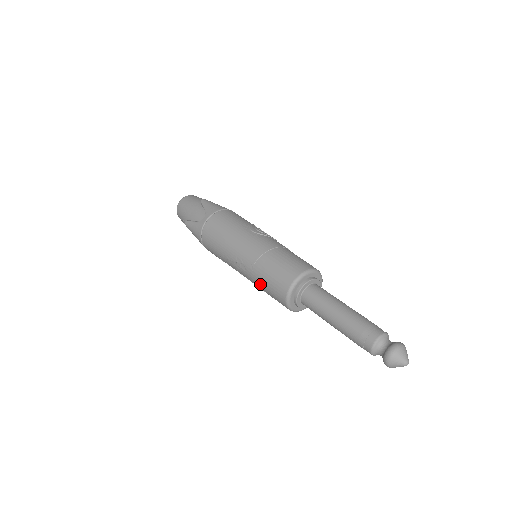
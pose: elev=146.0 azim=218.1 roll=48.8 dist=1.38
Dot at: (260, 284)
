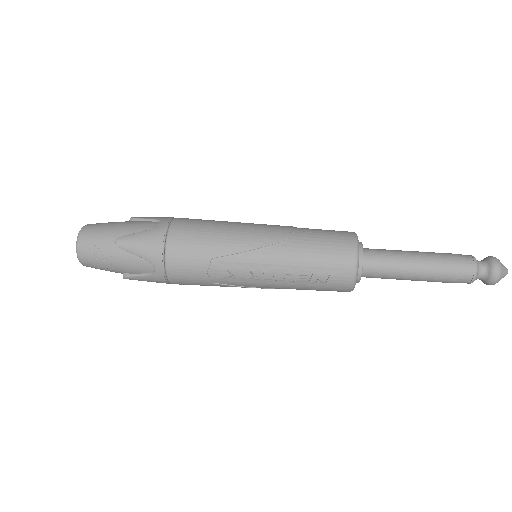
Dot at: (304, 261)
